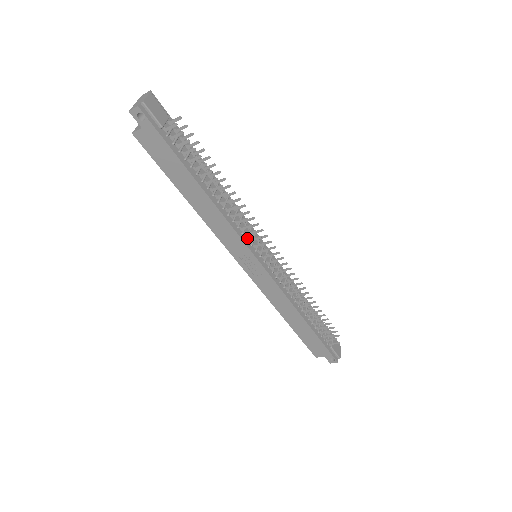
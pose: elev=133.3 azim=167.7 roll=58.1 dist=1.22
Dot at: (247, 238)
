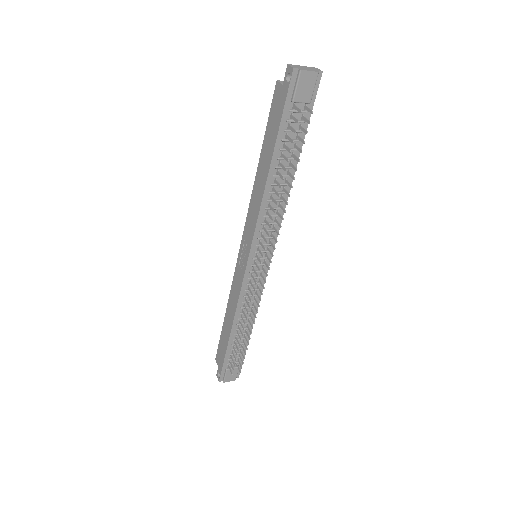
Dot at: (260, 238)
